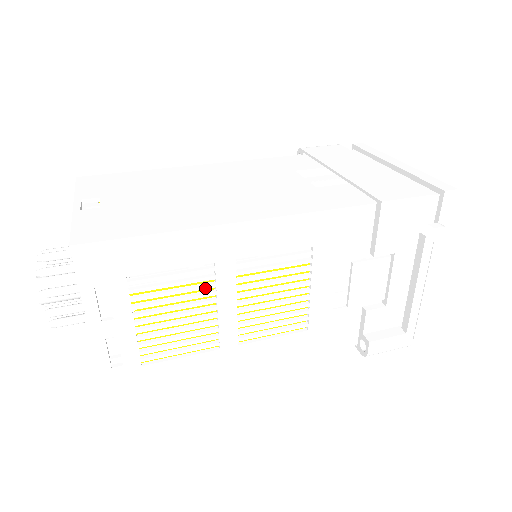
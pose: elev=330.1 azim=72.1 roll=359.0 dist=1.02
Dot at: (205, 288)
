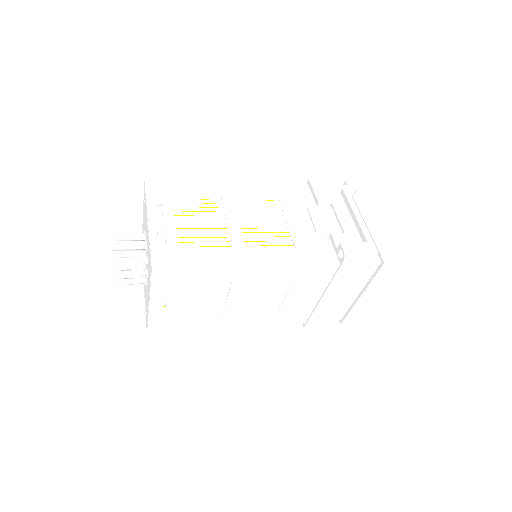
Dot at: (217, 209)
